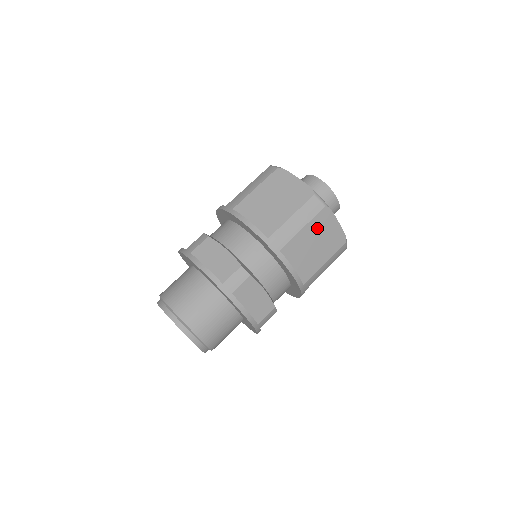
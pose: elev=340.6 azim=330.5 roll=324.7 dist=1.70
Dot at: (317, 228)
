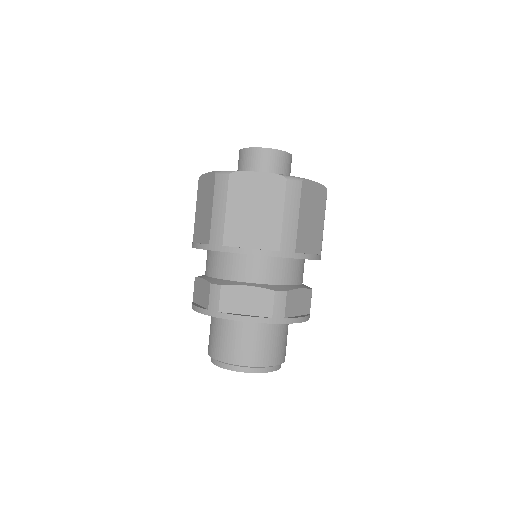
Dot at: (306, 205)
